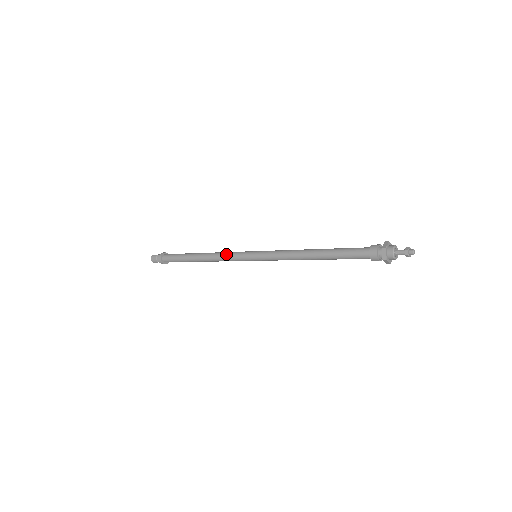
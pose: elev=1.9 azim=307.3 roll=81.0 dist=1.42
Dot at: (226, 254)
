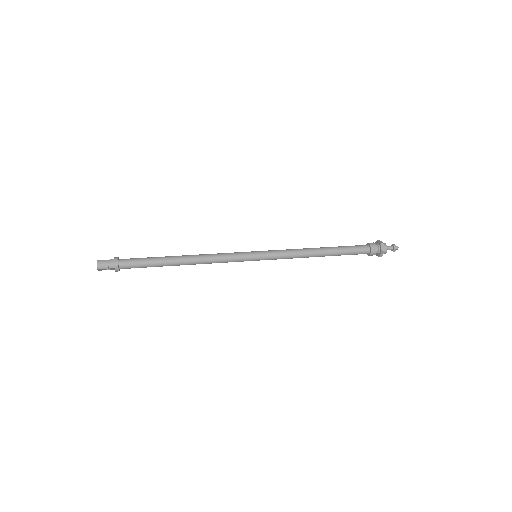
Dot at: (221, 254)
